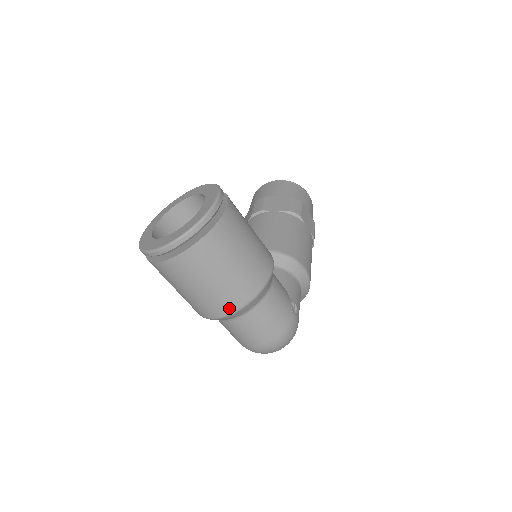
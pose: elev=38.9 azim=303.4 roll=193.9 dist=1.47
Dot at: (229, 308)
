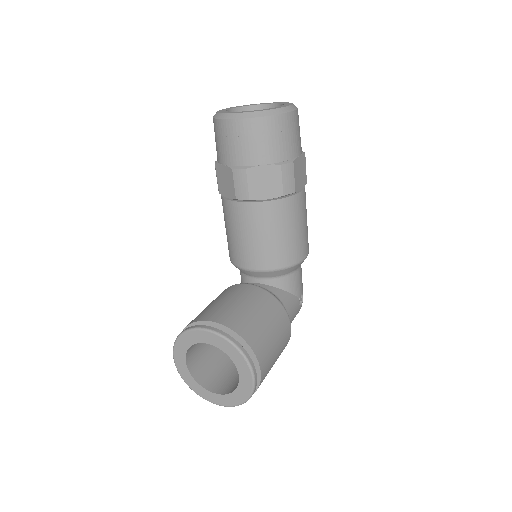
Dot at: occluded
